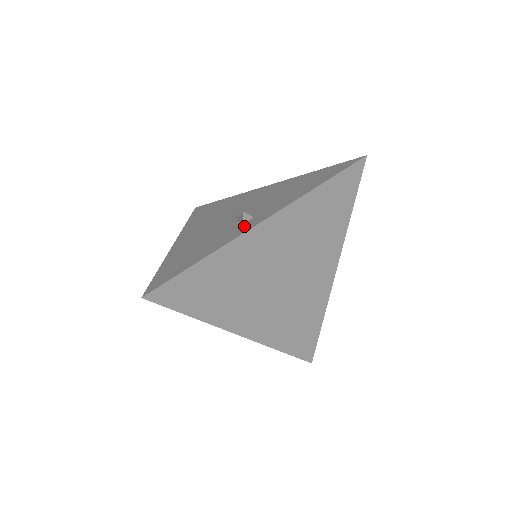
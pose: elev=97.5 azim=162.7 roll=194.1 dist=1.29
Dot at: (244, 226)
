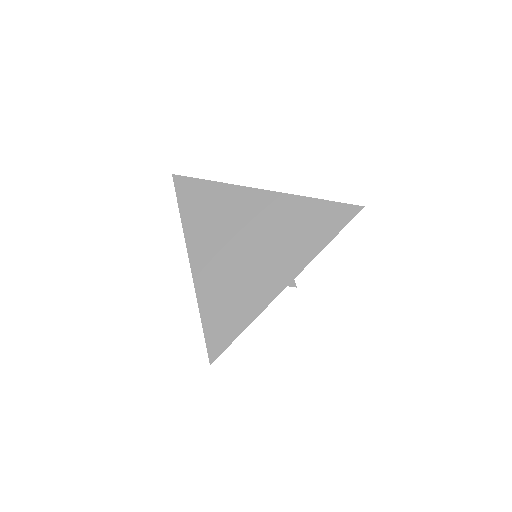
Dot at: occluded
